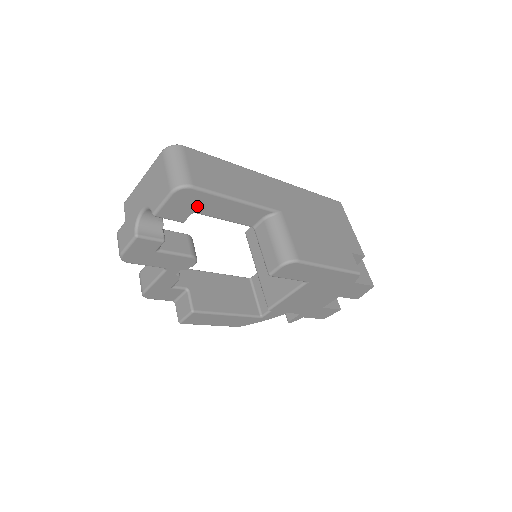
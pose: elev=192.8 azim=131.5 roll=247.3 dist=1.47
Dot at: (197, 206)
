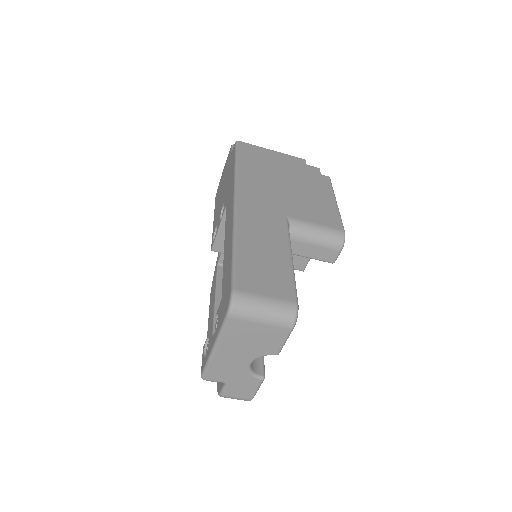
Dot at: occluded
